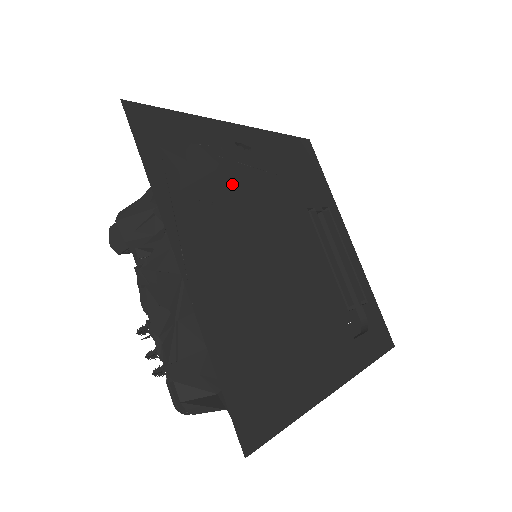
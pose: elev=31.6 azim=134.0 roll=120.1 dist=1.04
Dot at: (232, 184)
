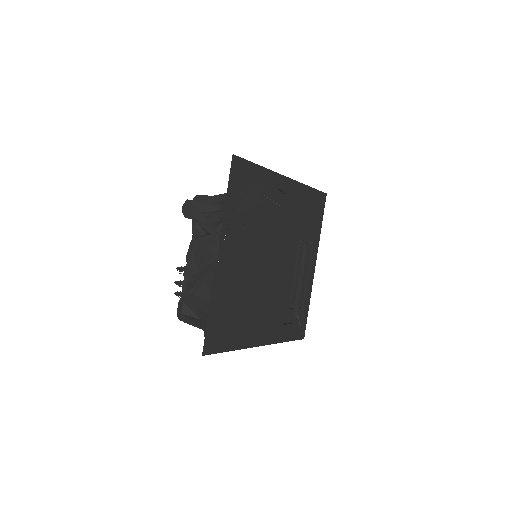
Dot at: (265, 215)
